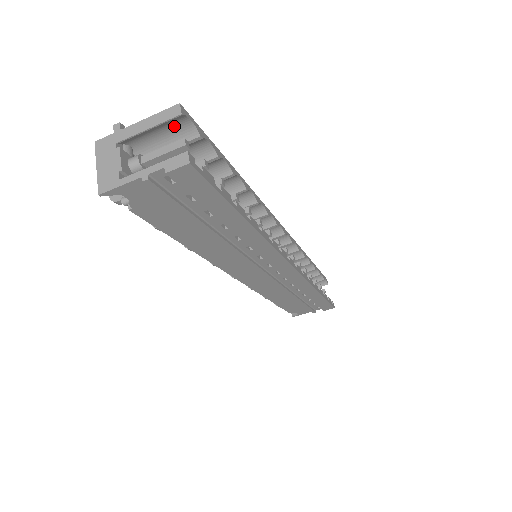
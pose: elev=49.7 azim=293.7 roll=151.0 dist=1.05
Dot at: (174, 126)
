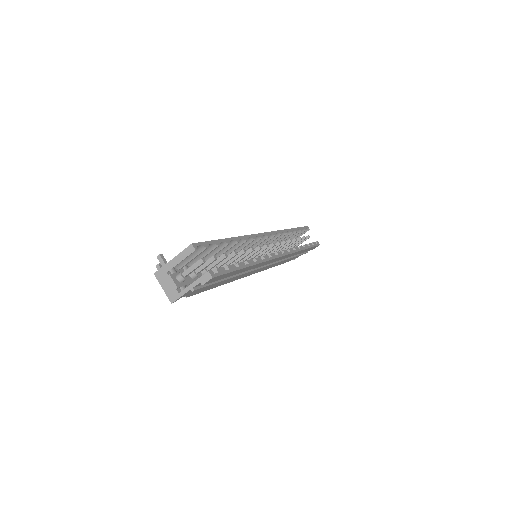
Dot at: occluded
